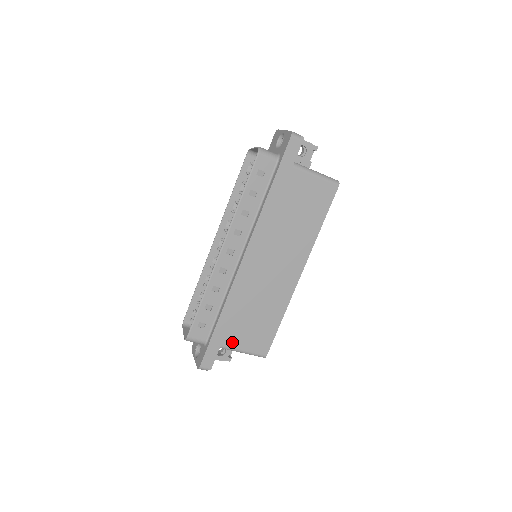
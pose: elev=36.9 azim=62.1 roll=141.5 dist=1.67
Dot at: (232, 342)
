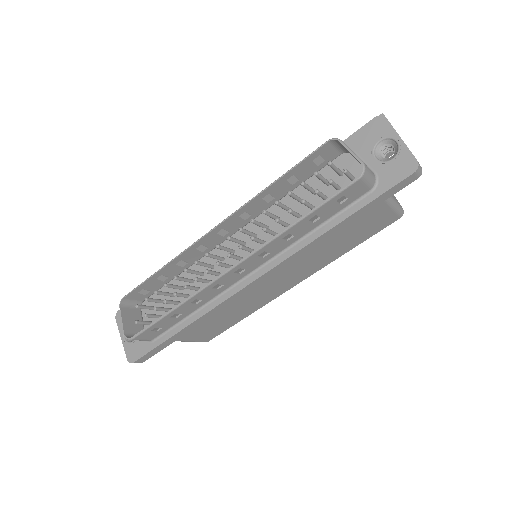
Dot at: (181, 337)
